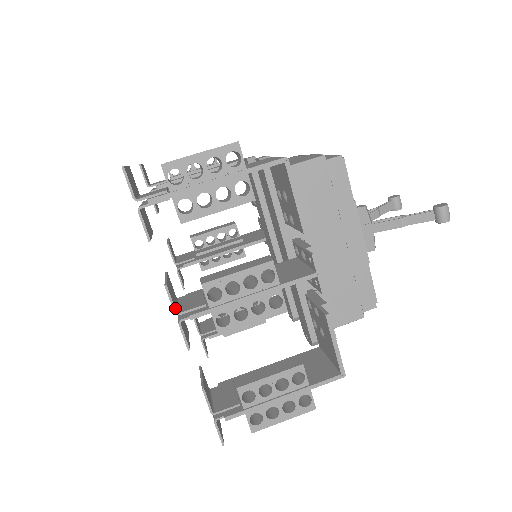
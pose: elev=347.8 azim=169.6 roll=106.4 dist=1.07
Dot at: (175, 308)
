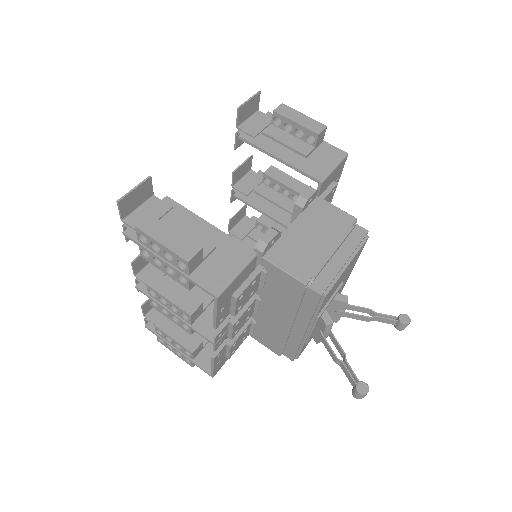
Dot at: (136, 273)
